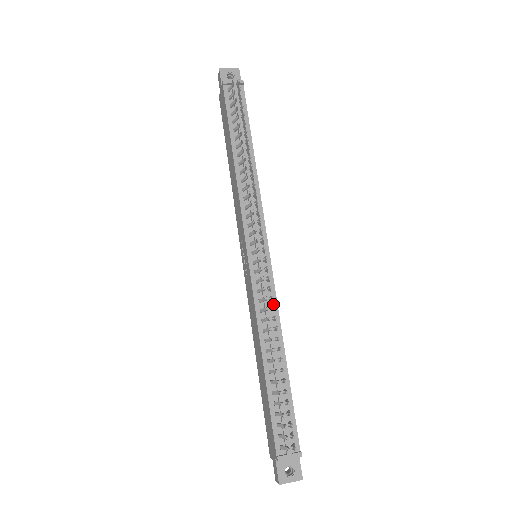
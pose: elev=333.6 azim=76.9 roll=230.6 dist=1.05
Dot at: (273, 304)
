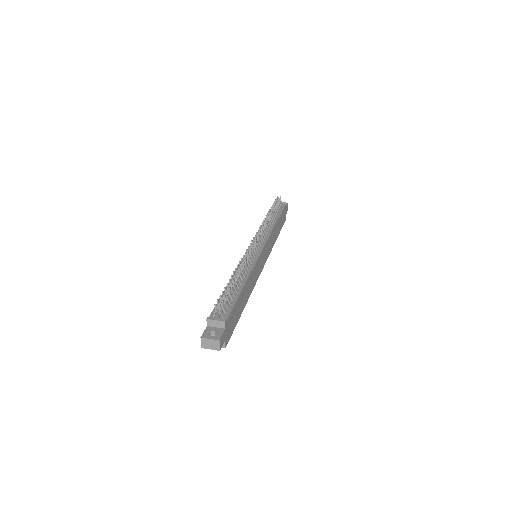
Dot at: (252, 265)
